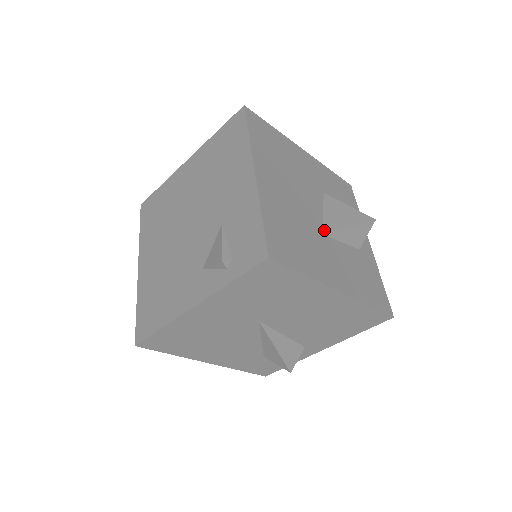
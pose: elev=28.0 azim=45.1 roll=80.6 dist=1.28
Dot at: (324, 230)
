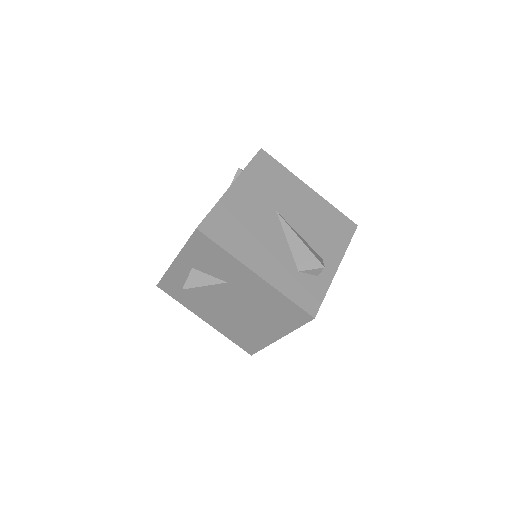
Dot at: occluded
